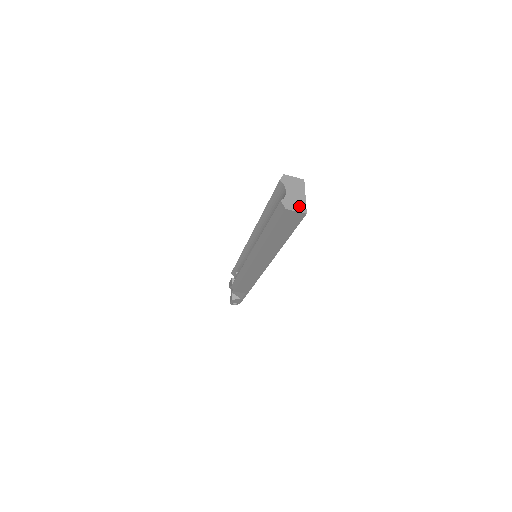
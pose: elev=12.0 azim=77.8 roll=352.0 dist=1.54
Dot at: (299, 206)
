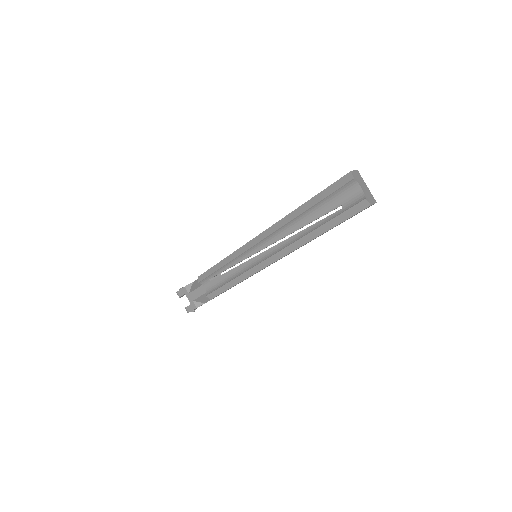
Dot at: (371, 198)
